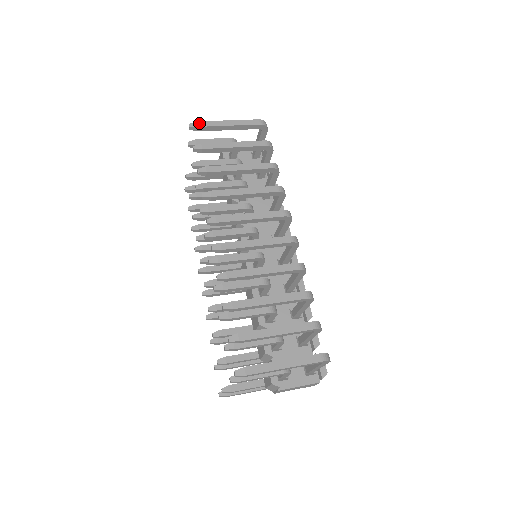
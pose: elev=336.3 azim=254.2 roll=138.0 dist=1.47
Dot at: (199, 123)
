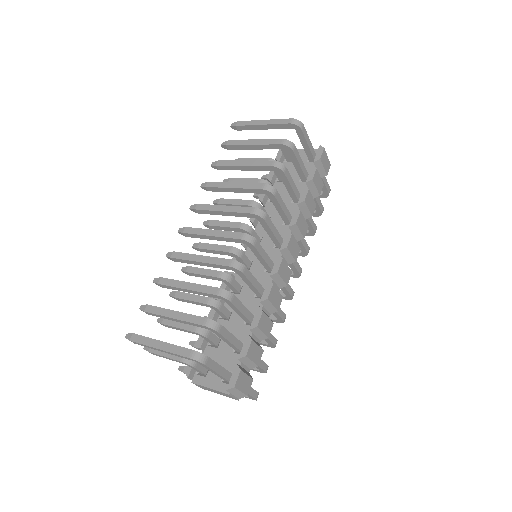
Dot at: (238, 123)
